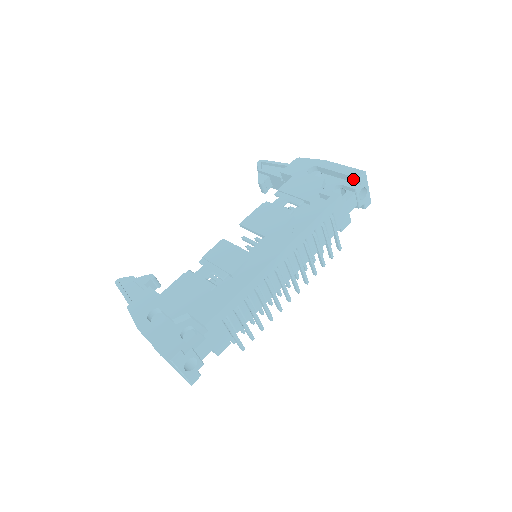
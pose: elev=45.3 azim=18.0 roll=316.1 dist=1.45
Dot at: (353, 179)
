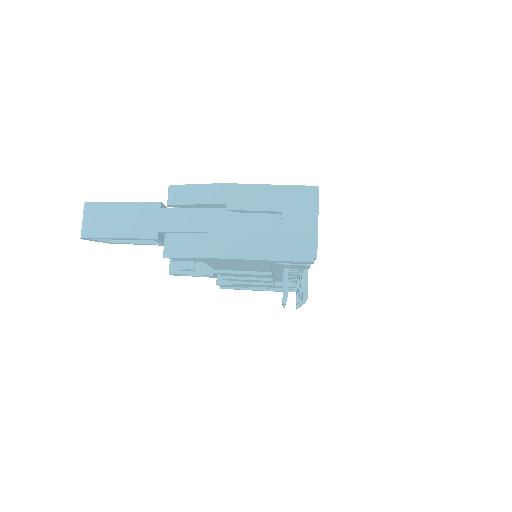
Dot at: occluded
